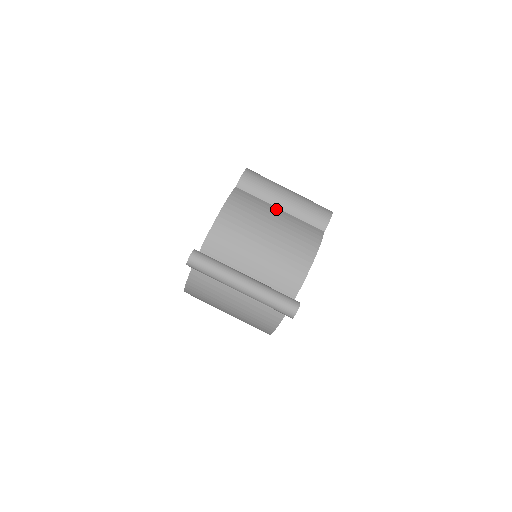
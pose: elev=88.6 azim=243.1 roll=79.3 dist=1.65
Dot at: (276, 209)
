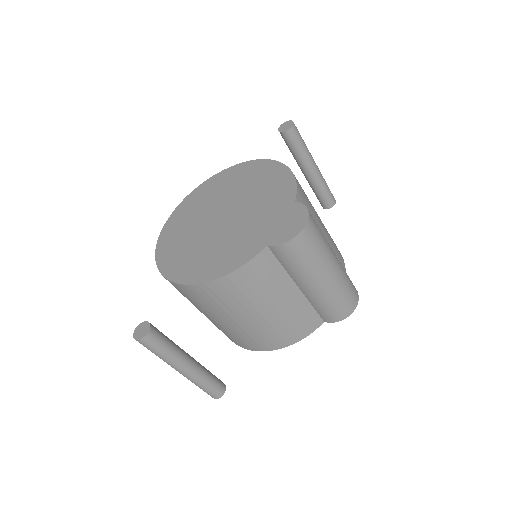
Dot at: (293, 288)
